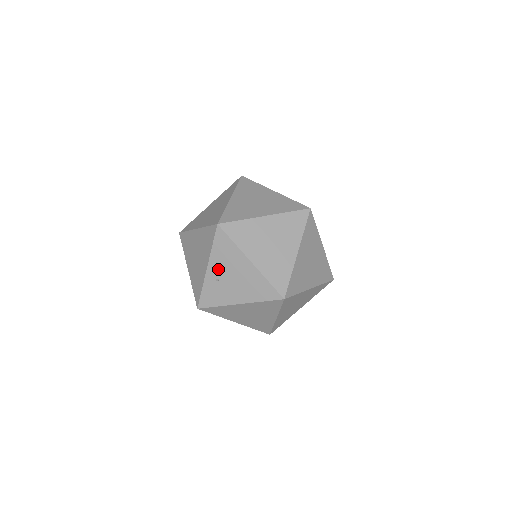
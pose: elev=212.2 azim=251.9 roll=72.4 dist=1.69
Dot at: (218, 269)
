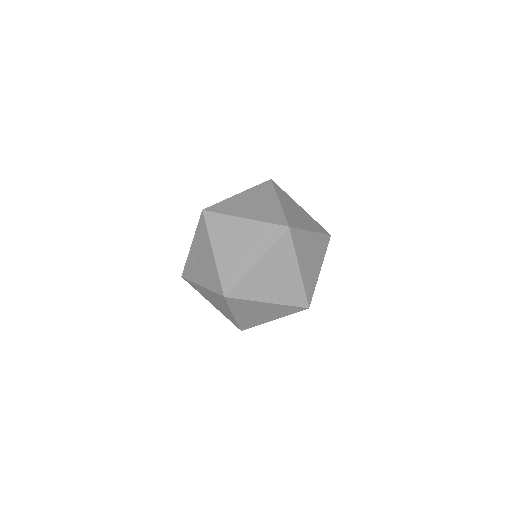
Dot at: (196, 249)
